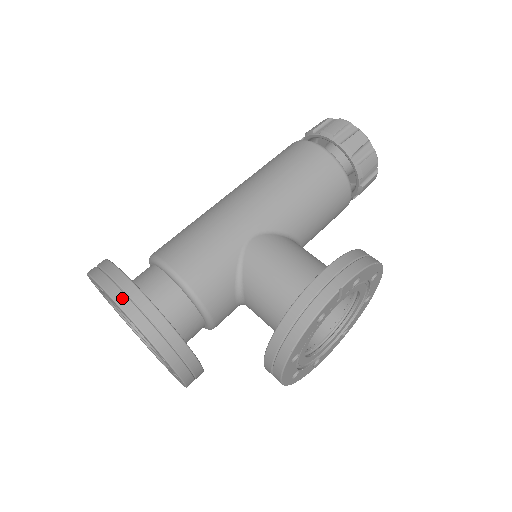
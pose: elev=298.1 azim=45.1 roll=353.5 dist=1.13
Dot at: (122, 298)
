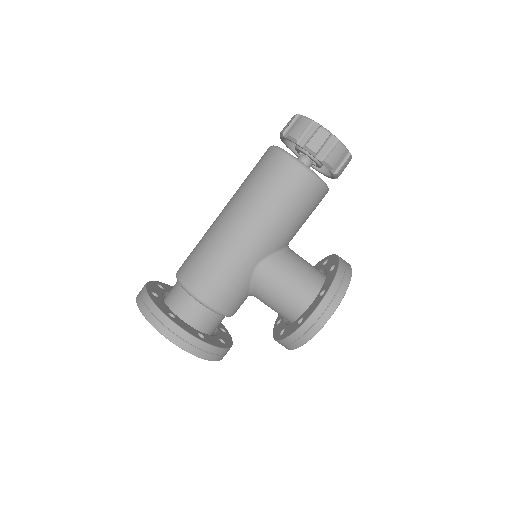
Dot at: (183, 344)
